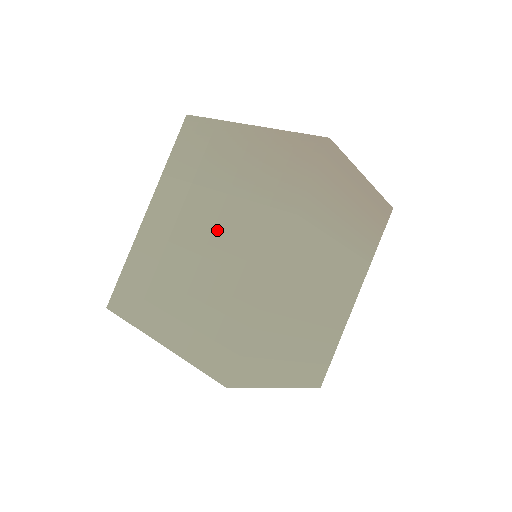
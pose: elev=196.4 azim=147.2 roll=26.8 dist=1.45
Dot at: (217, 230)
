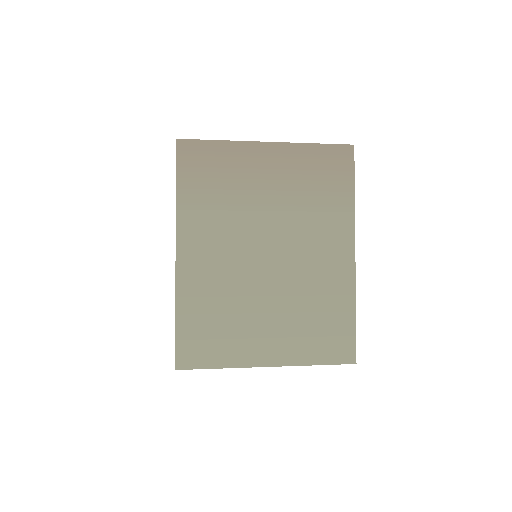
Dot at: occluded
